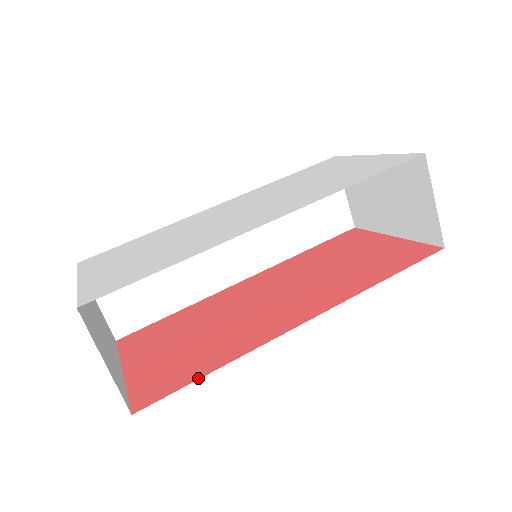
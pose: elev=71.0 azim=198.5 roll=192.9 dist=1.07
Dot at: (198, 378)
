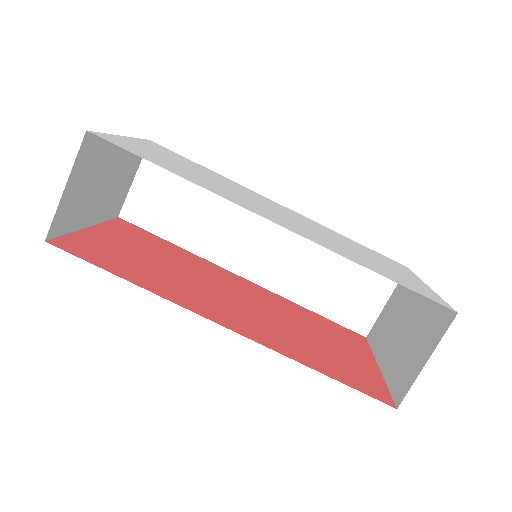
Dot at: (110, 271)
